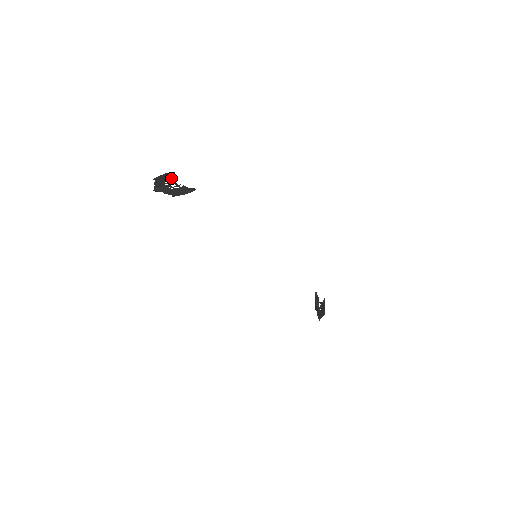
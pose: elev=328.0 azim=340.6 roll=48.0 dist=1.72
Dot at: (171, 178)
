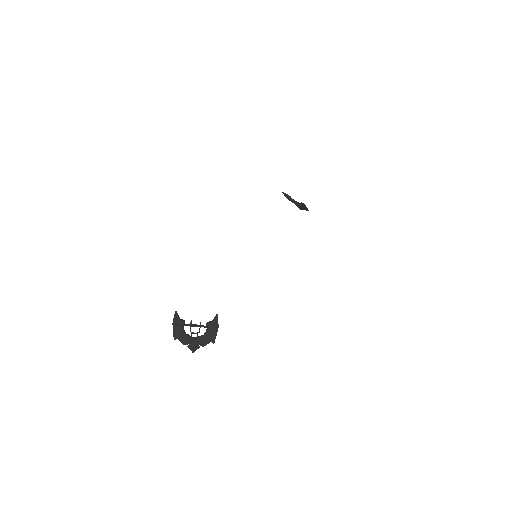
Dot at: (184, 323)
